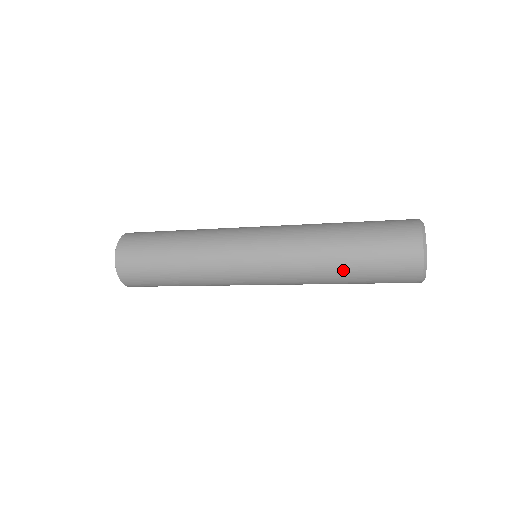
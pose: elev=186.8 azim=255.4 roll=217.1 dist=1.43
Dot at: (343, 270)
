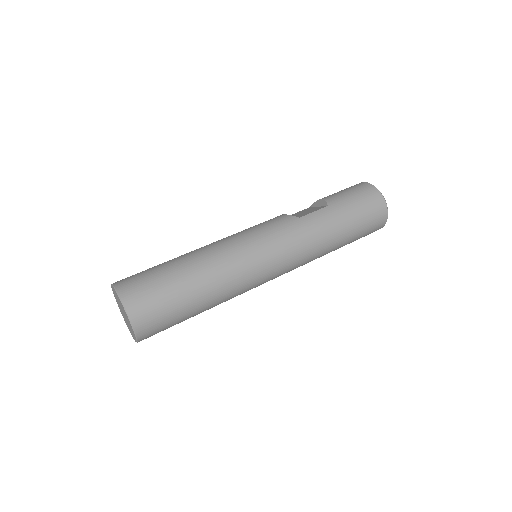
Dot at: occluded
